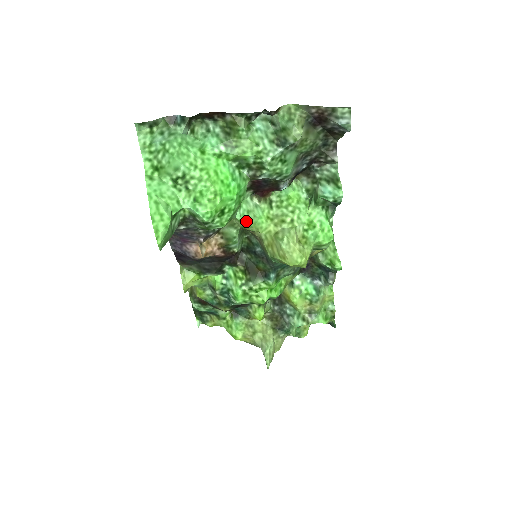
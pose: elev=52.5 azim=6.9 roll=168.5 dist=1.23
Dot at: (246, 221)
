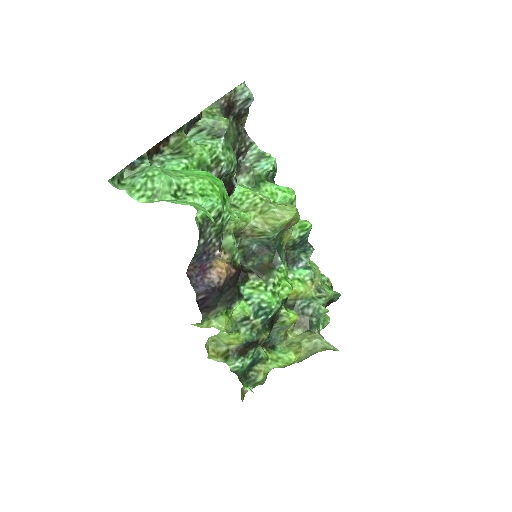
Dot at: (235, 218)
